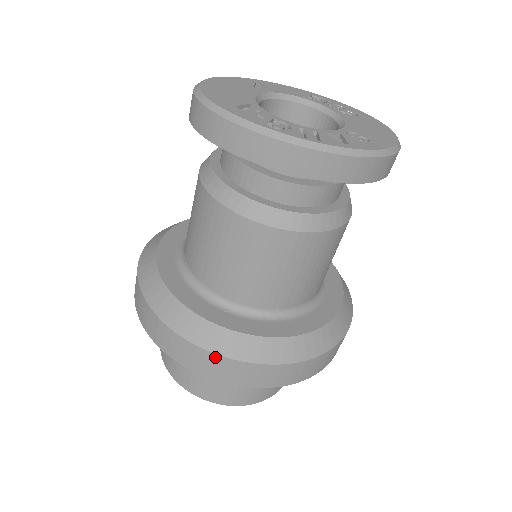
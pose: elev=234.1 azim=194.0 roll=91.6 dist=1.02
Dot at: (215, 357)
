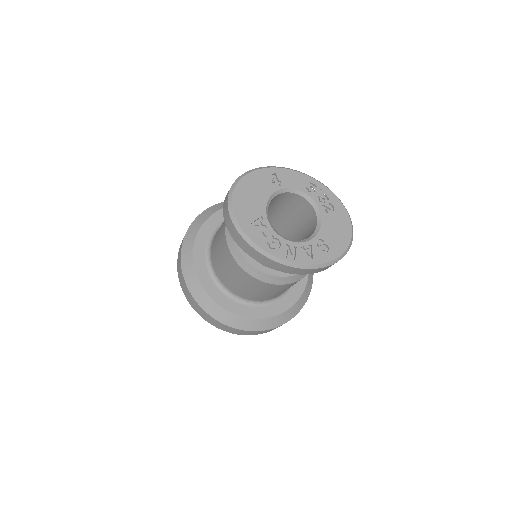
Dot at: (220, 323)
